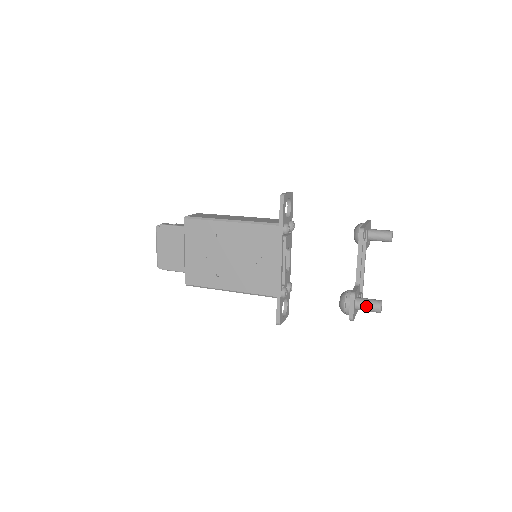
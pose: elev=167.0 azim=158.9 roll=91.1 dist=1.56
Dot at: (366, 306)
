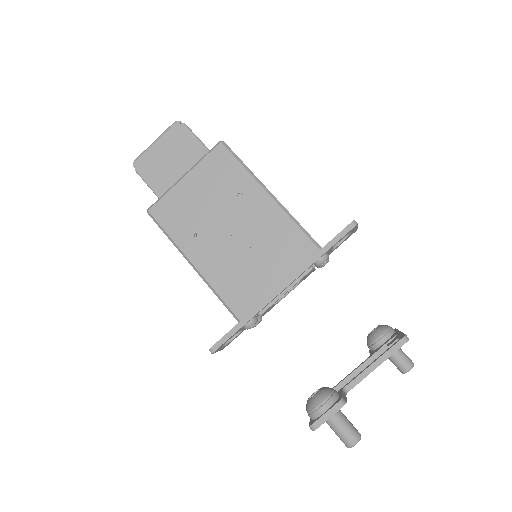
Dot at: (341, 427)
